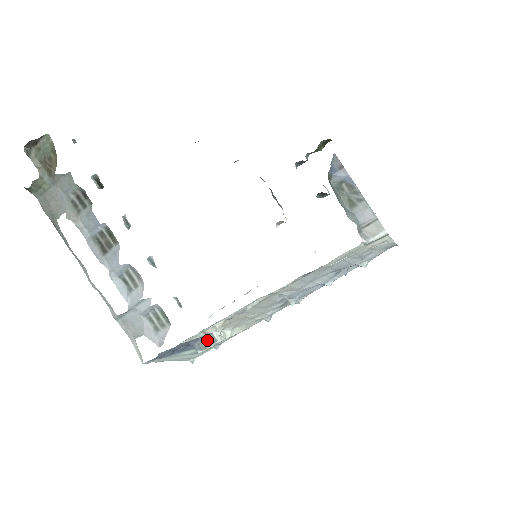
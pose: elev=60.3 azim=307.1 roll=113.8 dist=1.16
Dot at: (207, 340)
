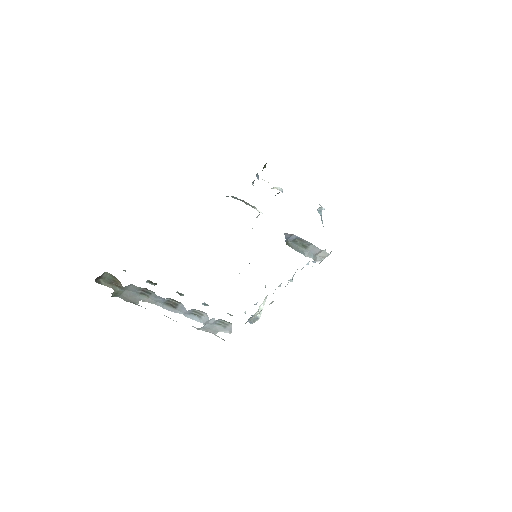
Dot at: (253, 318)
